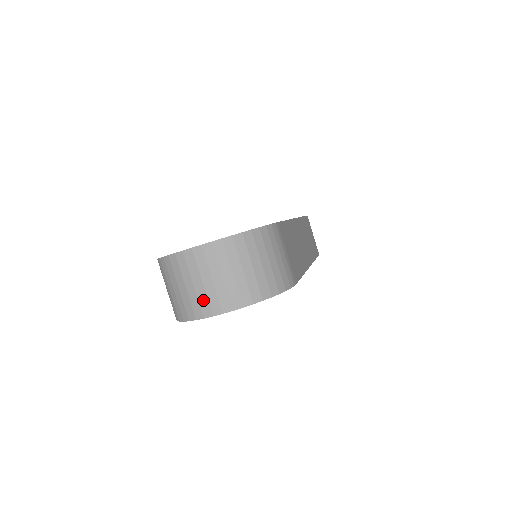
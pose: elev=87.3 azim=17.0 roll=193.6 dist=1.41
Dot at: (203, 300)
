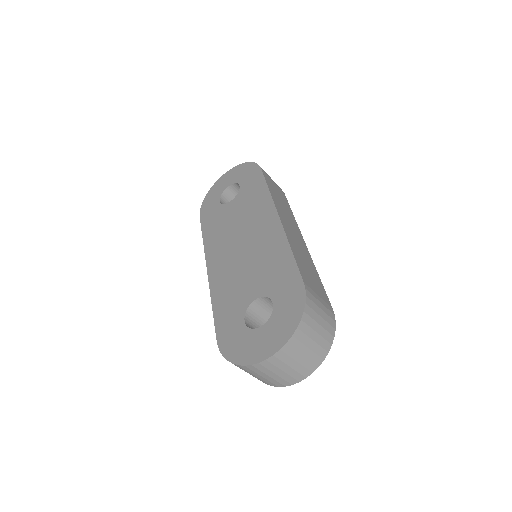
Dot at: (288, 378)
